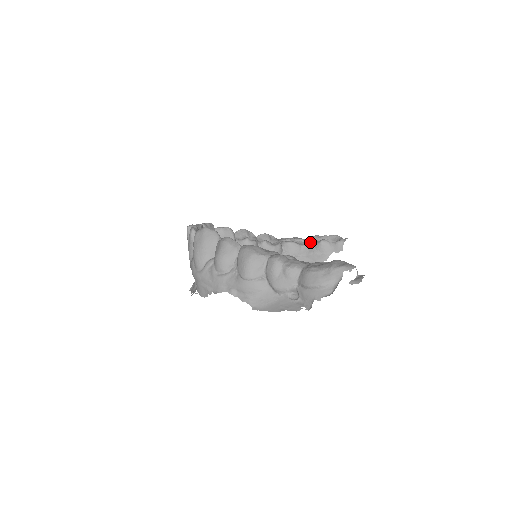
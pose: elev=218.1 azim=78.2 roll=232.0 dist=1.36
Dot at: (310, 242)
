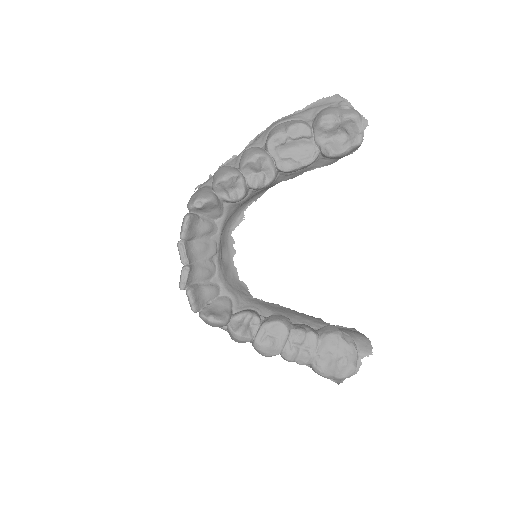
Dot at: (314, 137)
